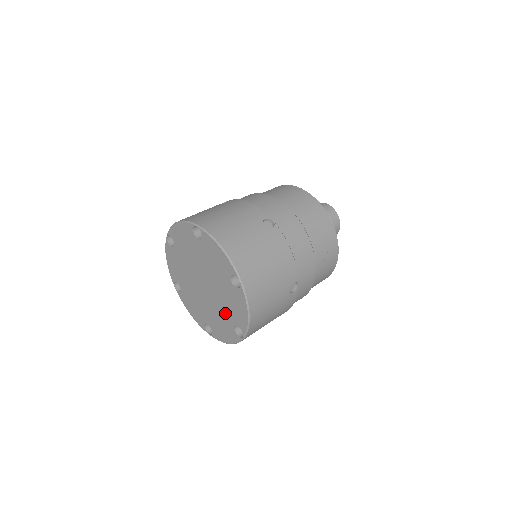
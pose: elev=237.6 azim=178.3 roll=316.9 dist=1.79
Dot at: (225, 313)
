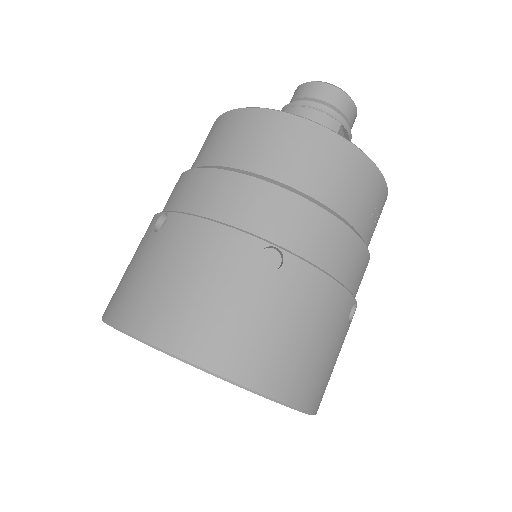
Dot at: occluded
